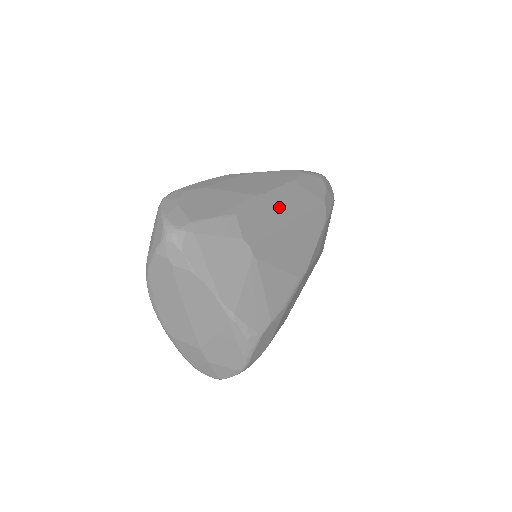
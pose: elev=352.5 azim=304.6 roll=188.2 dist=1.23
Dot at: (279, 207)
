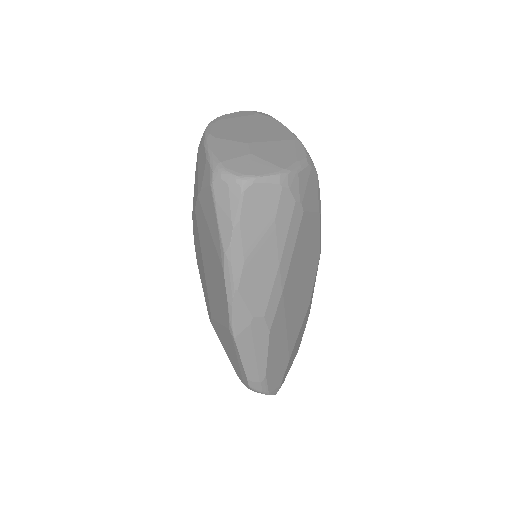
Dot at: occluded
